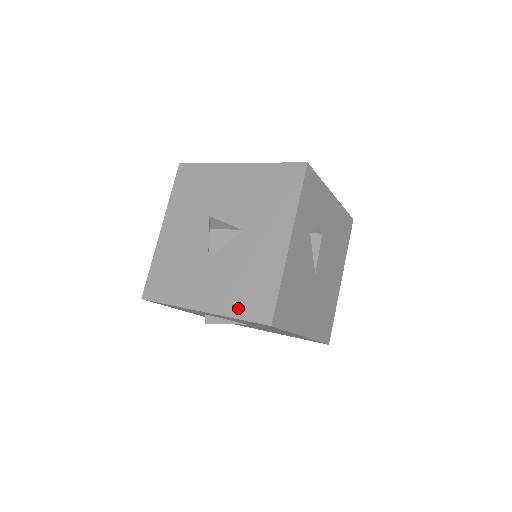
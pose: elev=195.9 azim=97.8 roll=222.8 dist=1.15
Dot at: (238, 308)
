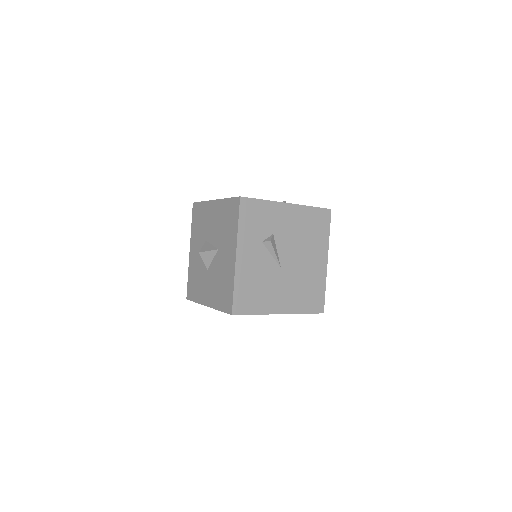
Dot at: (219, 304)
